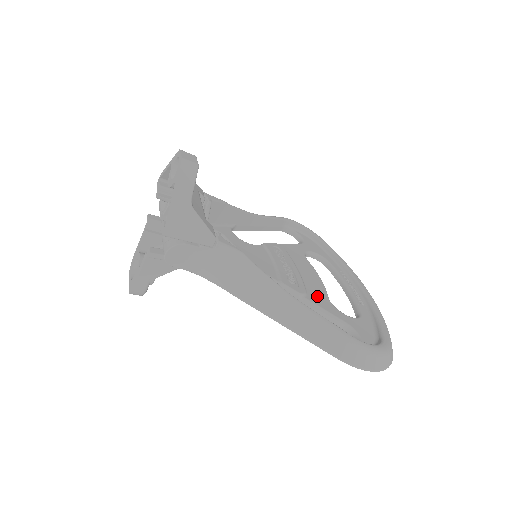
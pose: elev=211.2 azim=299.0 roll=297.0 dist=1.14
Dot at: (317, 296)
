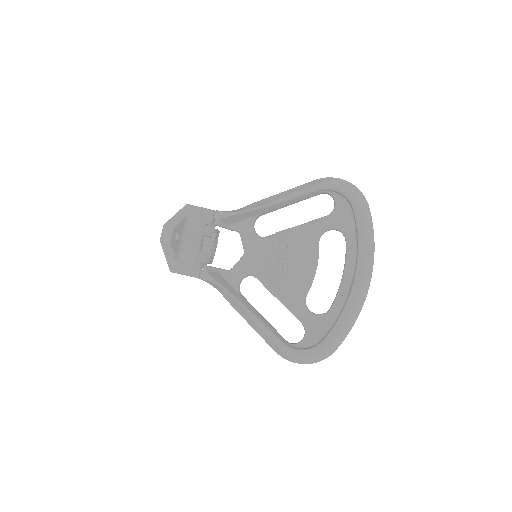
Dot at: (292, 294)
